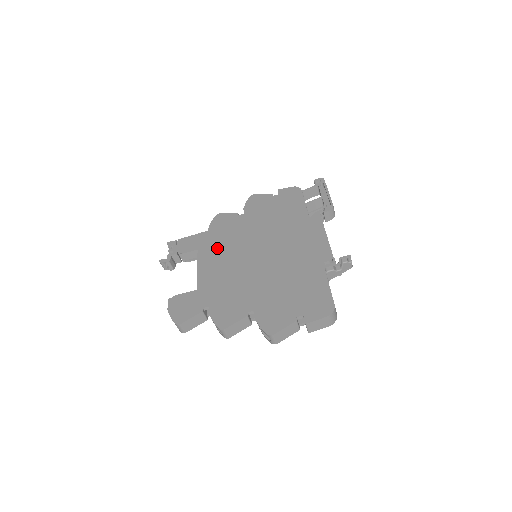
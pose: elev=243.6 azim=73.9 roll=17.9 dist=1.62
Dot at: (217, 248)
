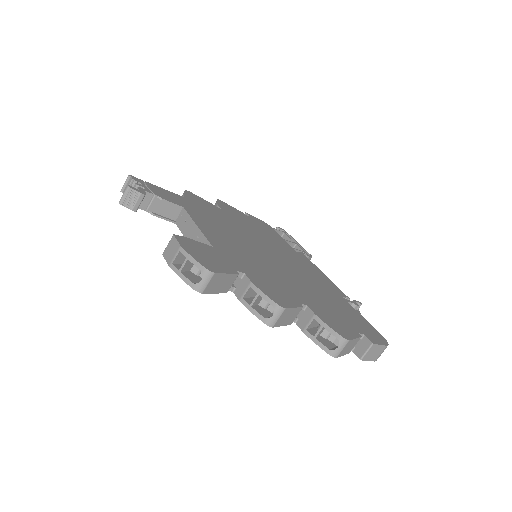
Dot at: (211, 220)
